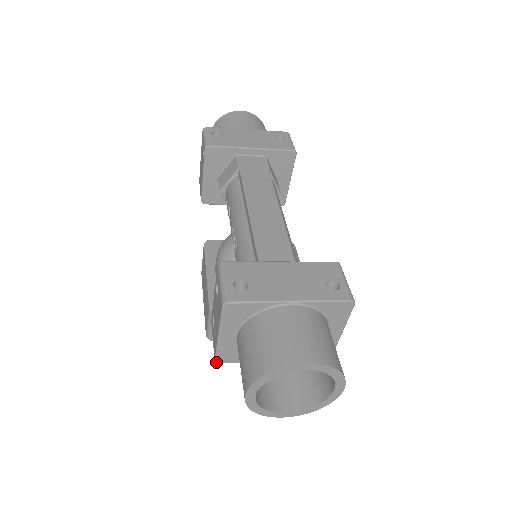
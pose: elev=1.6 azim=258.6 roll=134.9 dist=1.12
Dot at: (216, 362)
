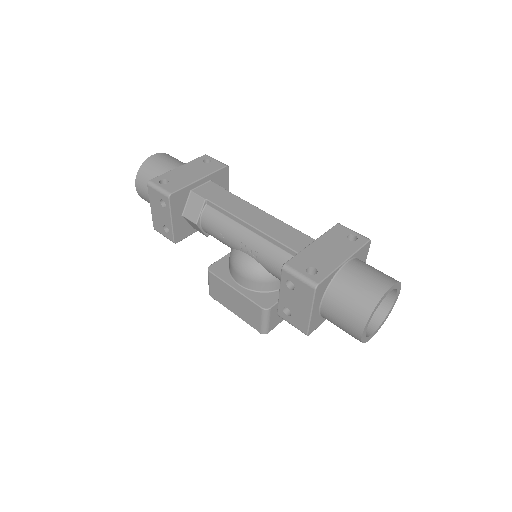
Dot at: (308, 335)
